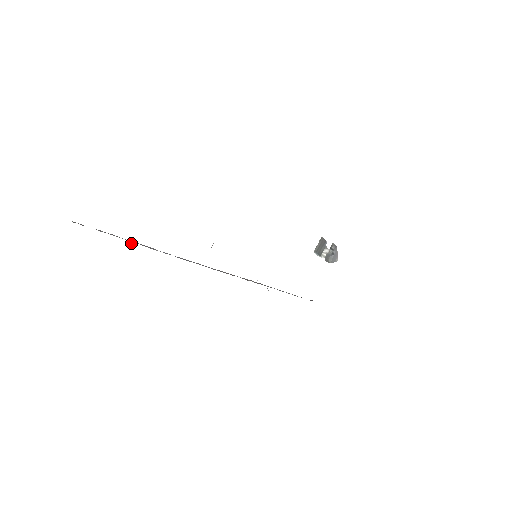
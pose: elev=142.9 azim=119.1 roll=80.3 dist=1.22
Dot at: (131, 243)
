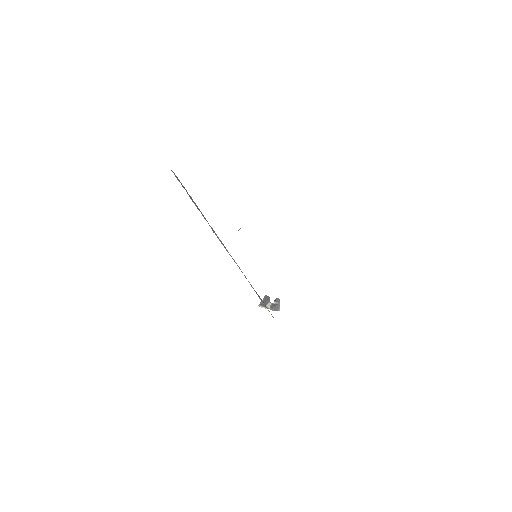
Dot at: (194, 203)
